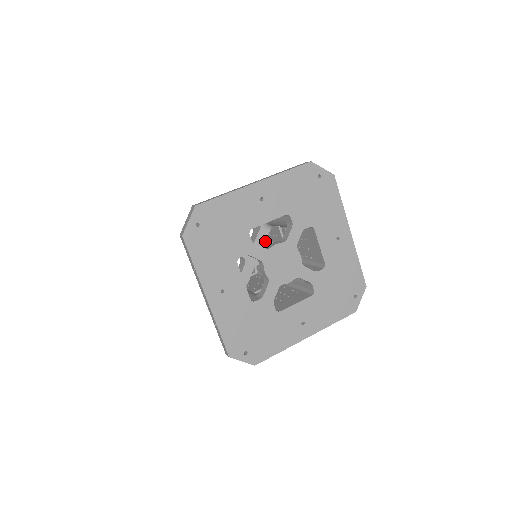
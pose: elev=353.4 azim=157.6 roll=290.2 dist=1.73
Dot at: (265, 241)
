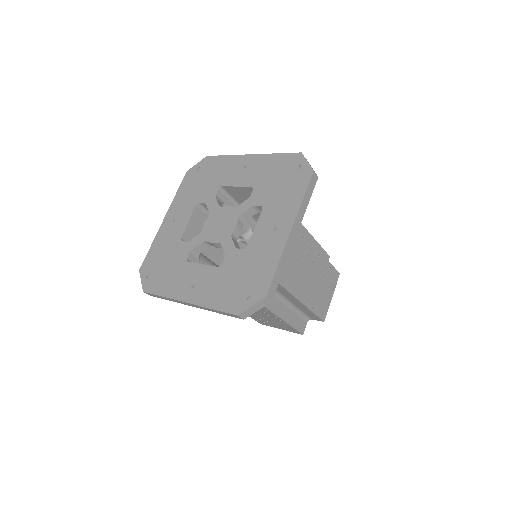
Dot at: occluded
